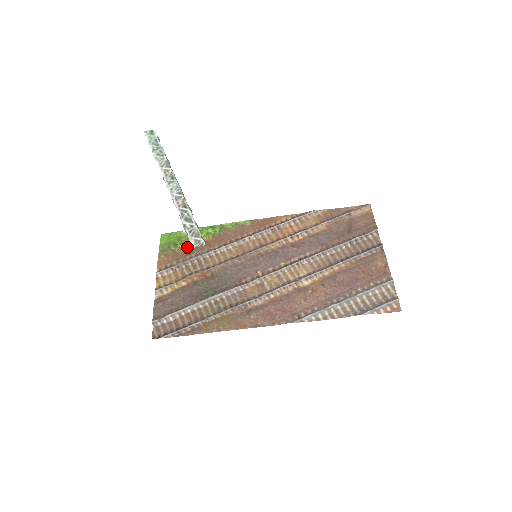
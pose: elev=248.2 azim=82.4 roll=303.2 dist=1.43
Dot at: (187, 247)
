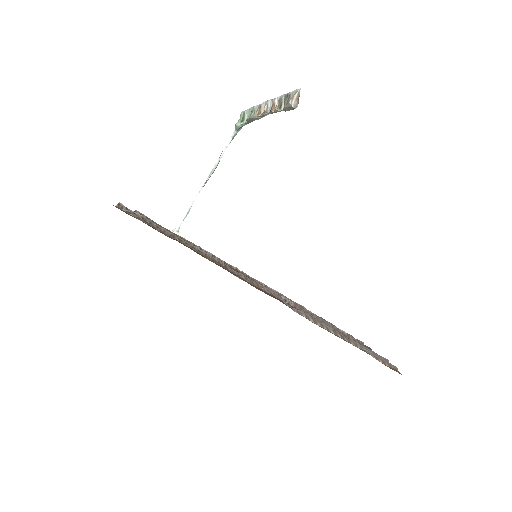
Dot at: occluded
